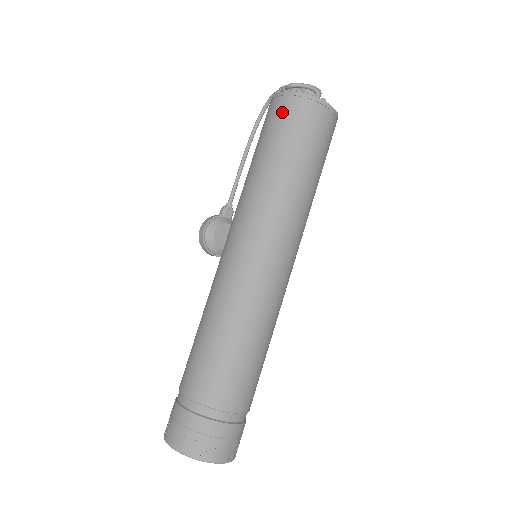
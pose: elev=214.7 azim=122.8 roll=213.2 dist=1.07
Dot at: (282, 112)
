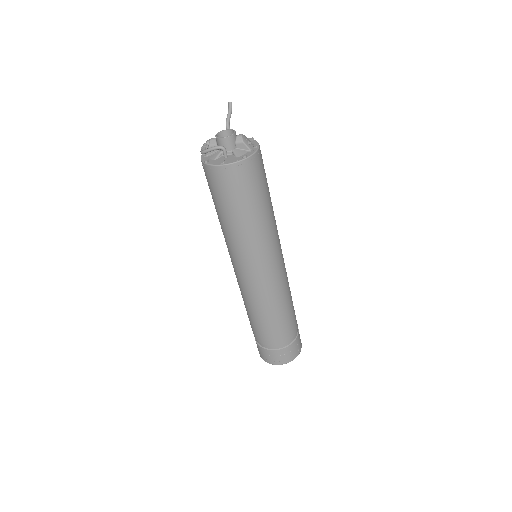
Dot at: (206, 178)
